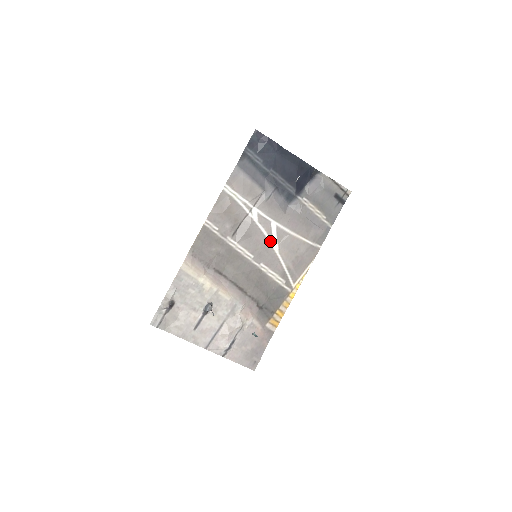
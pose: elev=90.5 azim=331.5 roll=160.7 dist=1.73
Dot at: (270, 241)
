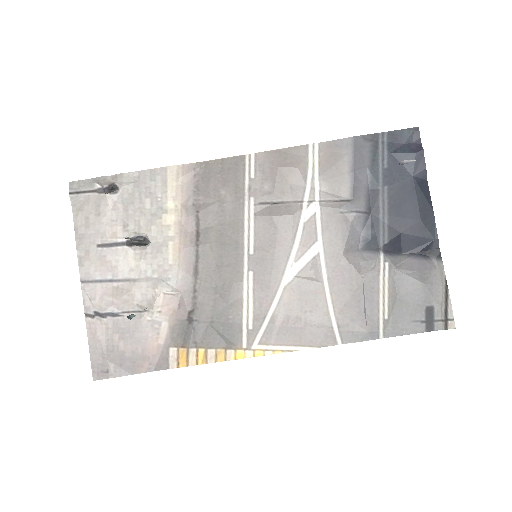
Dot at: (291, 261)
